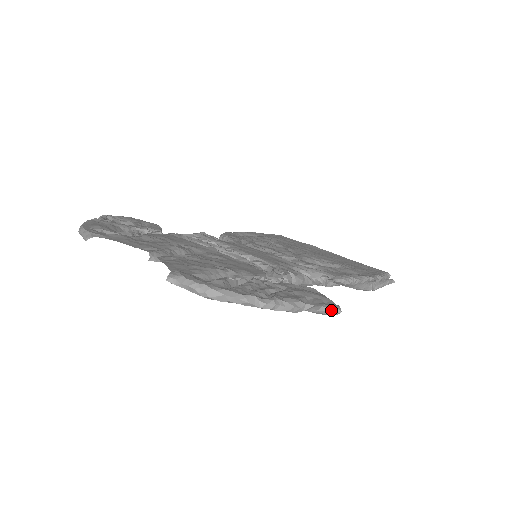
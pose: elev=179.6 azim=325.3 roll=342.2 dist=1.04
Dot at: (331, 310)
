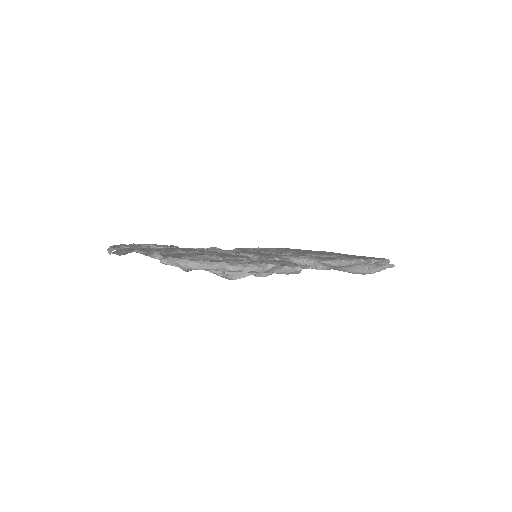
Dot at: (293, 268)
